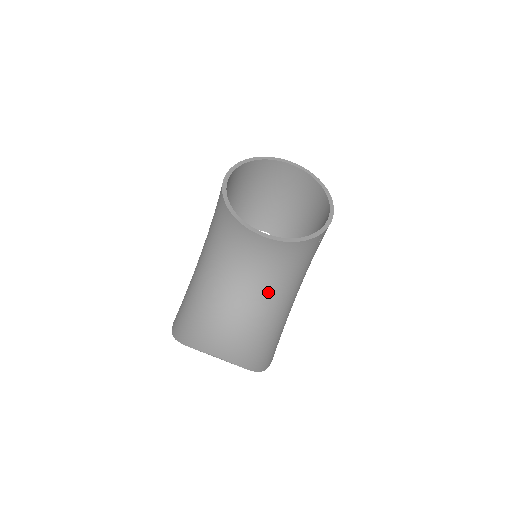
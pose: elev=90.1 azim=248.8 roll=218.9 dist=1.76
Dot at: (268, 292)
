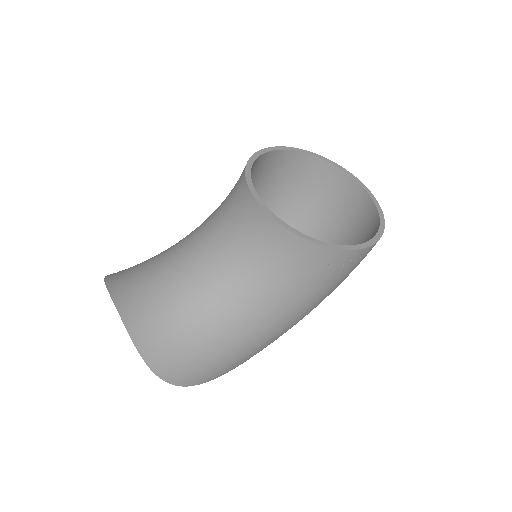
Dot at: (231, 287)
